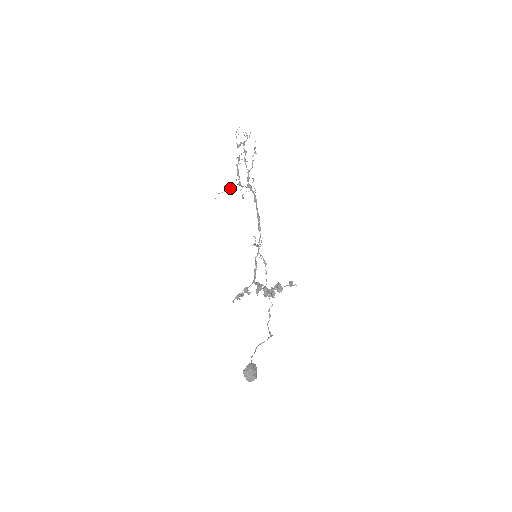
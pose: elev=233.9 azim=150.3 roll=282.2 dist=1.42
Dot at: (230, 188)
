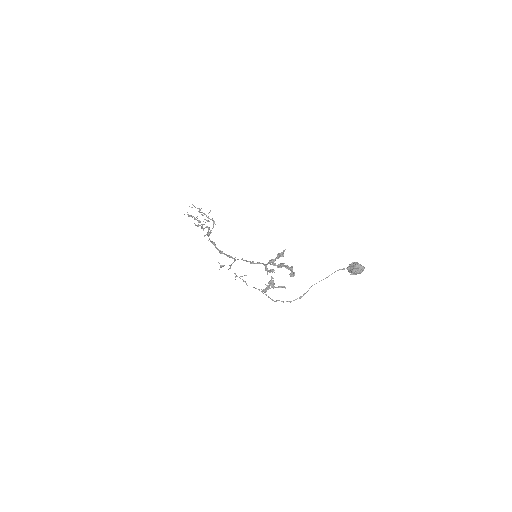
Dot at: (208, 220)
